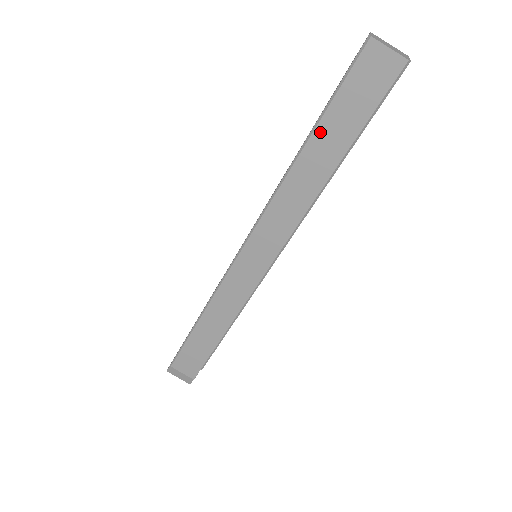
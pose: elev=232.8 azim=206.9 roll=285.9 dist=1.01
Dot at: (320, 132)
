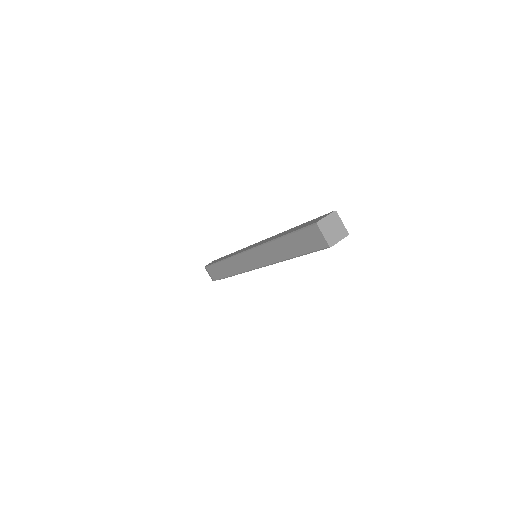
Dot at: (288, 239)
